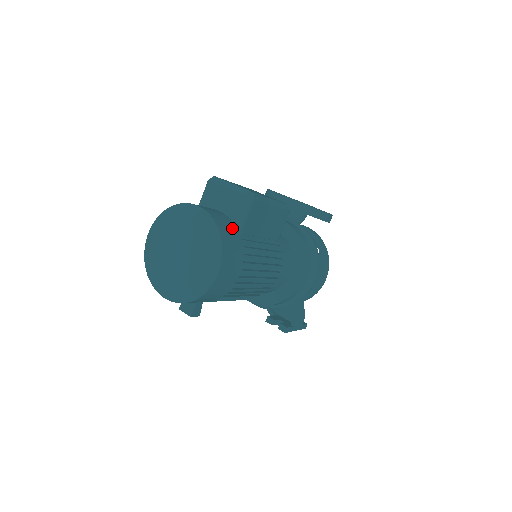
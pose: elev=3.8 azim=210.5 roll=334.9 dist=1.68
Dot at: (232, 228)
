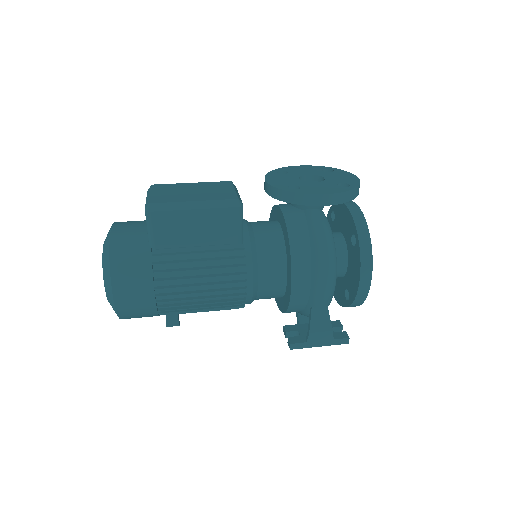
Dot at: (139, 245)
